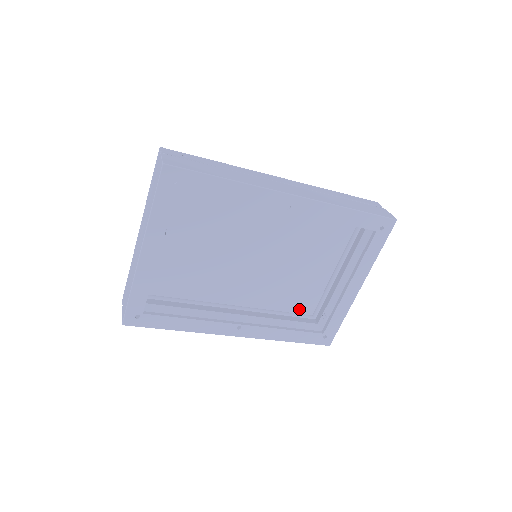
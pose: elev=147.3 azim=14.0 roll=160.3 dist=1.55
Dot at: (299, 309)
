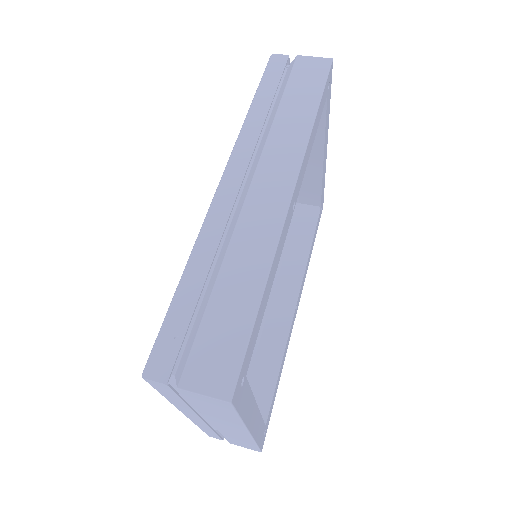
Dot at: occluded
